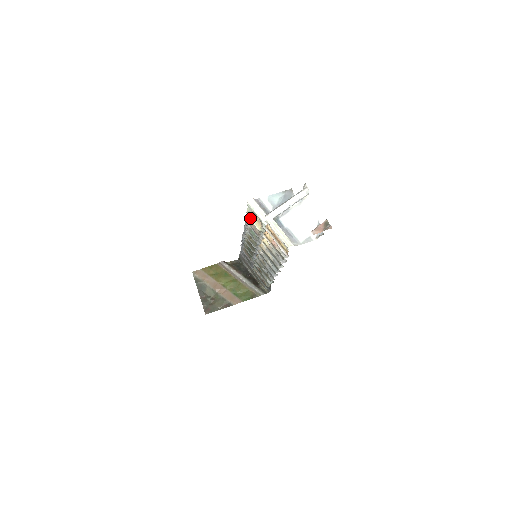
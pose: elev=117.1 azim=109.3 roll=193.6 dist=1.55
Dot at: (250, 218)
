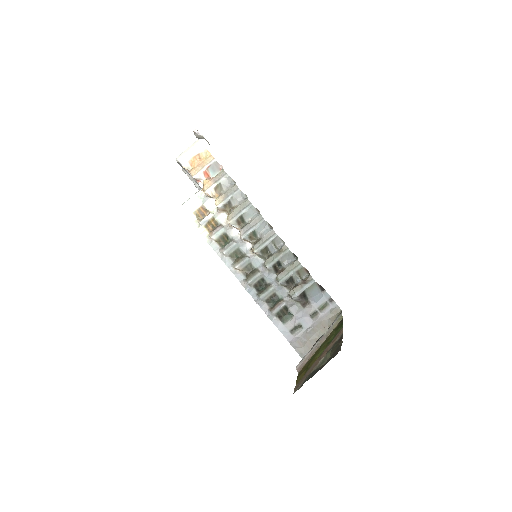
Dot at: (200, 222)
